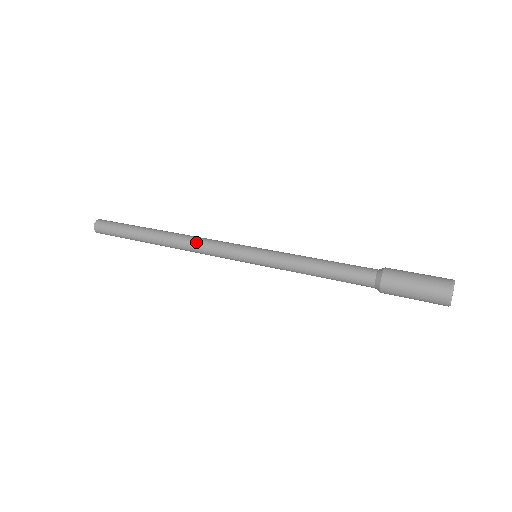
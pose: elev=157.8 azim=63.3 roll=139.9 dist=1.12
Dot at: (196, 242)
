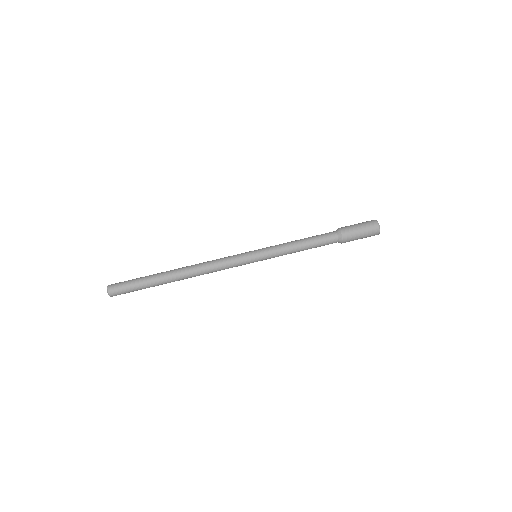
Dot at: (210, 268)
